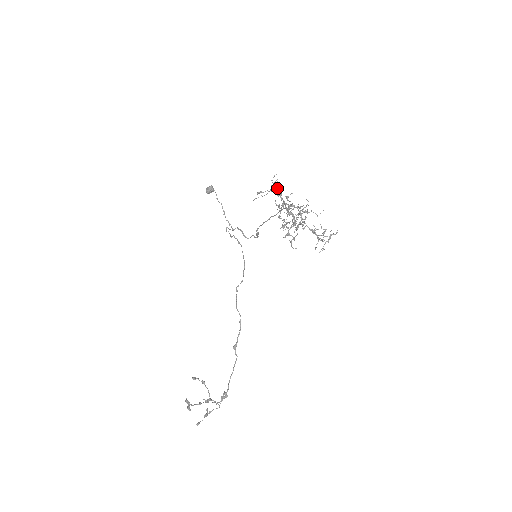
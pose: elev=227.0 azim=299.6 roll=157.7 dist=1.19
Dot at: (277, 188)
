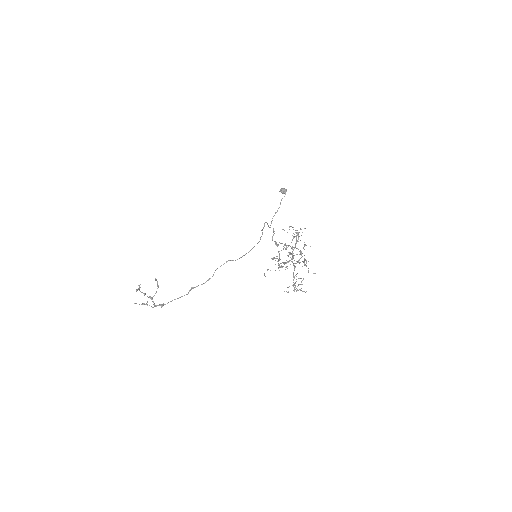
Dot at: (294, 237)
